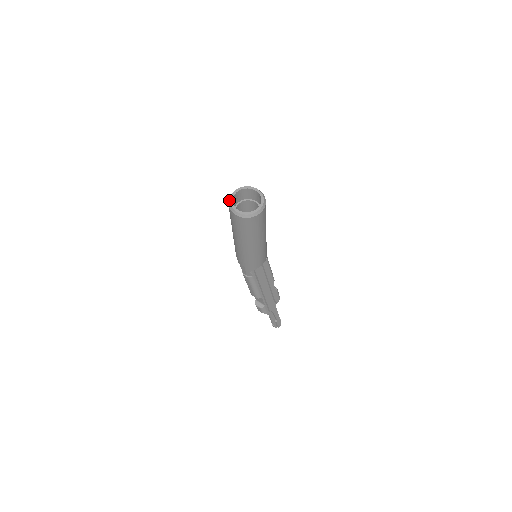
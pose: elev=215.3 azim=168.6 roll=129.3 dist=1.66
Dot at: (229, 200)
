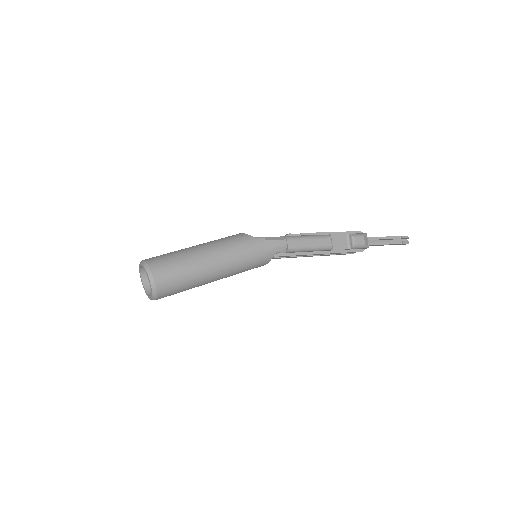
Dot at: (139, 267)
